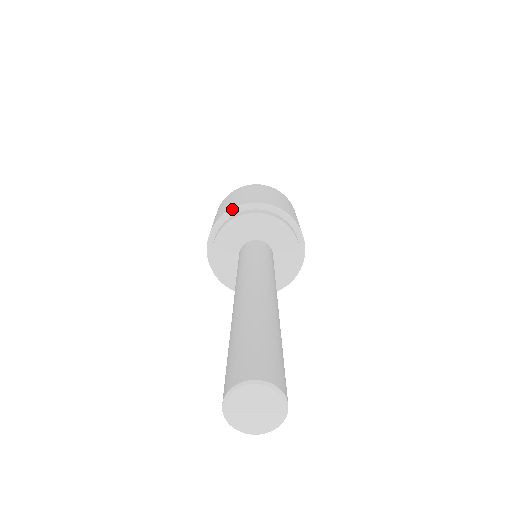
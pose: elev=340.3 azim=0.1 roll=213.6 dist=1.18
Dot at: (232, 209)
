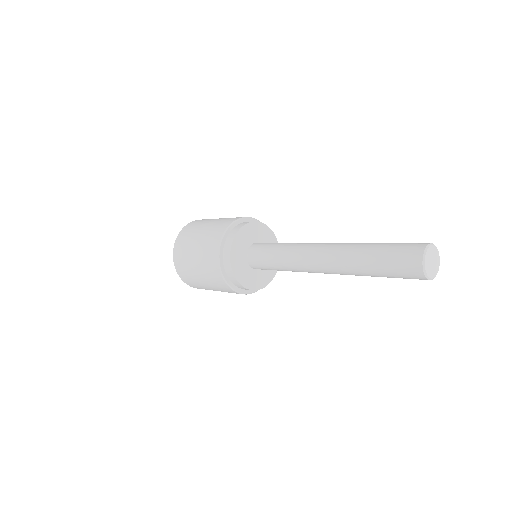
Dot at: (219, 251)
